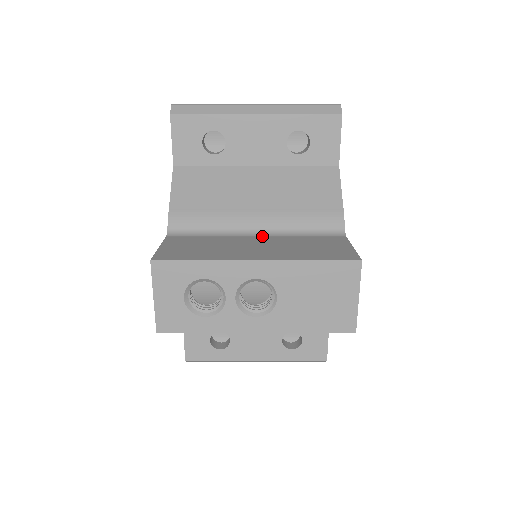
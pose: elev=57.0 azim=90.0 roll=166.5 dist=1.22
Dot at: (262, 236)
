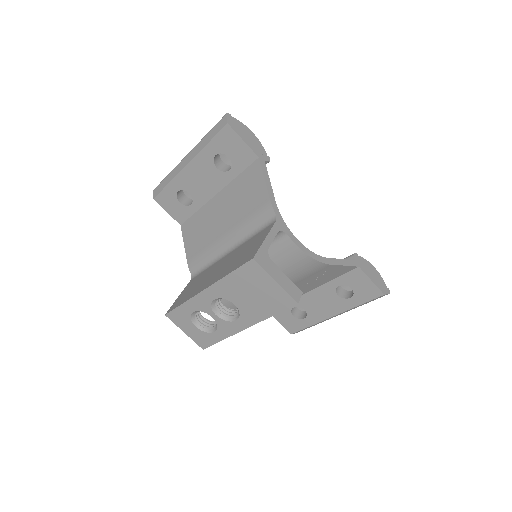
Dot at: (231, 252)
